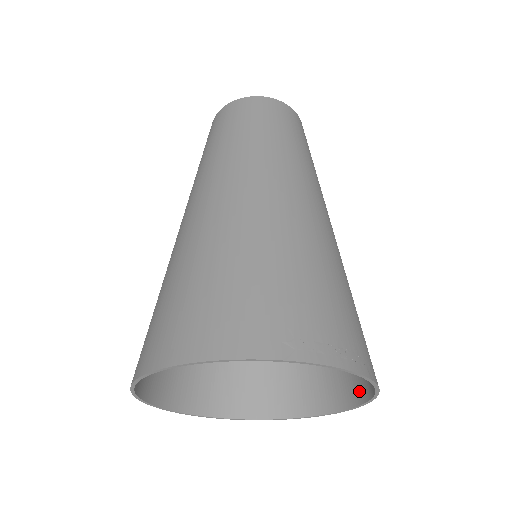
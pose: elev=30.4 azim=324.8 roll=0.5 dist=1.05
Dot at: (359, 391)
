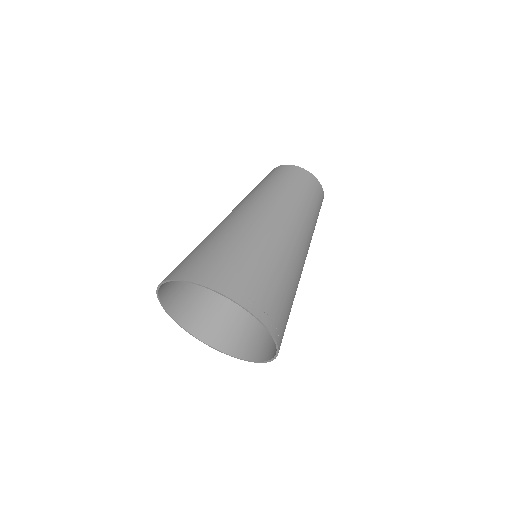
Dot at: (268, 354)
